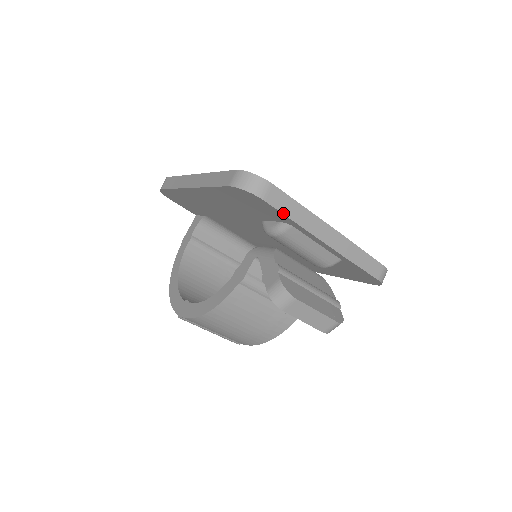
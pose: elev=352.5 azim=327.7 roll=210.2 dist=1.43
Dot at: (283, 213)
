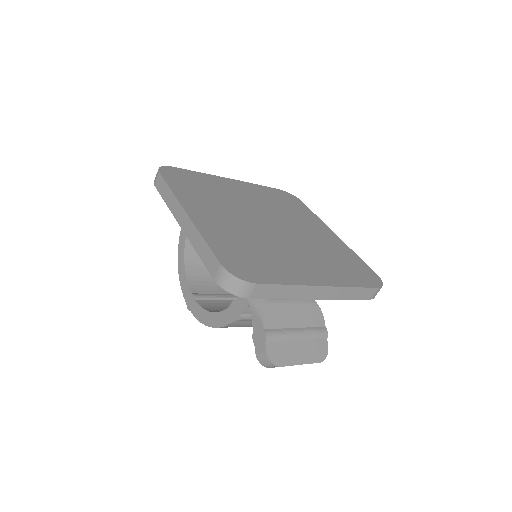
Dot at: (270, 298)
